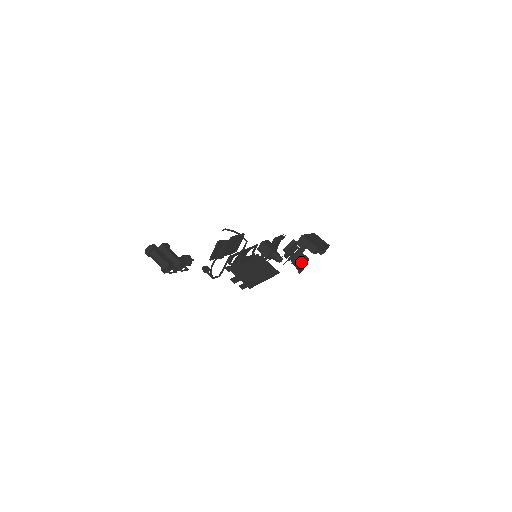
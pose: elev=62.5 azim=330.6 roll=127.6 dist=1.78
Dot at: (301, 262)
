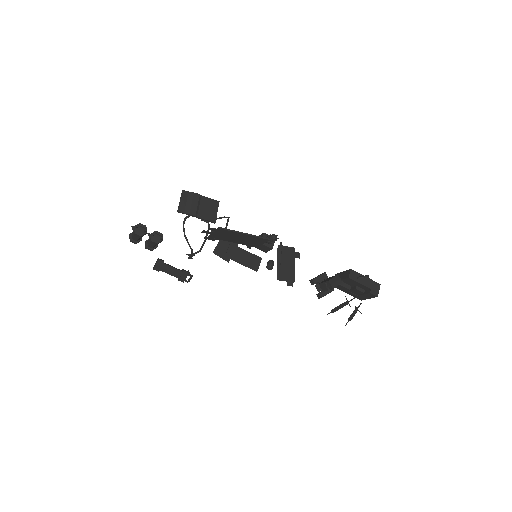
Dot at: (329, 279)
